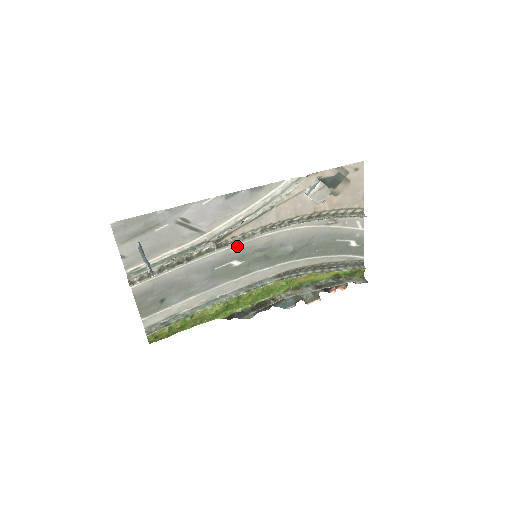
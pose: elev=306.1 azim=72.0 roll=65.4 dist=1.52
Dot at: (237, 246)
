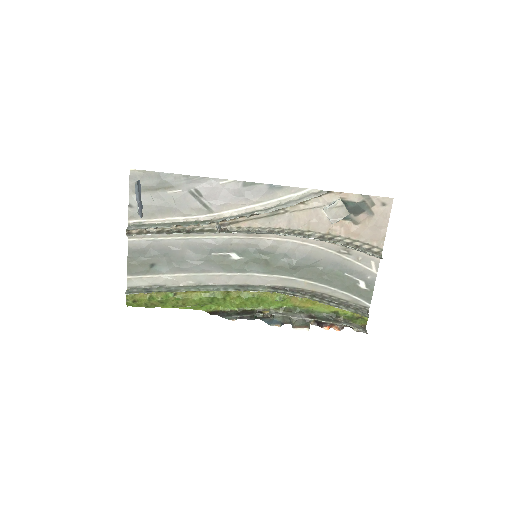
Dot at: (241, 239)
